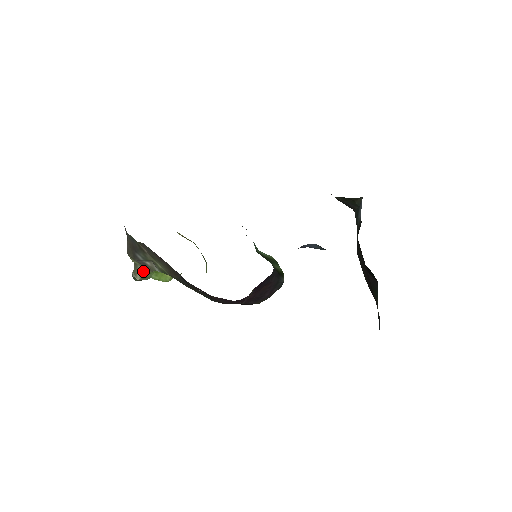
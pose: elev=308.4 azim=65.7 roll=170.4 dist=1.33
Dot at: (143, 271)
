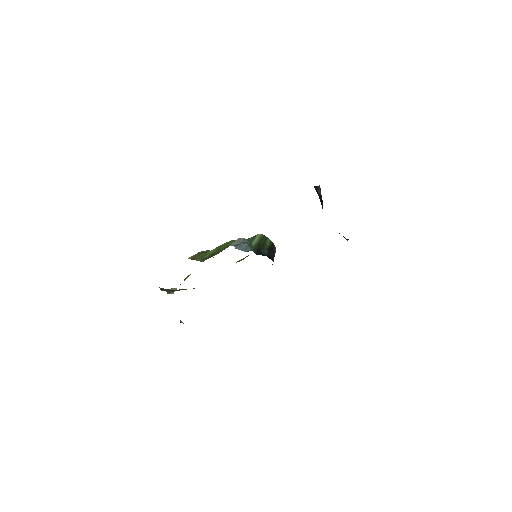
Dot at: (175, 289)
